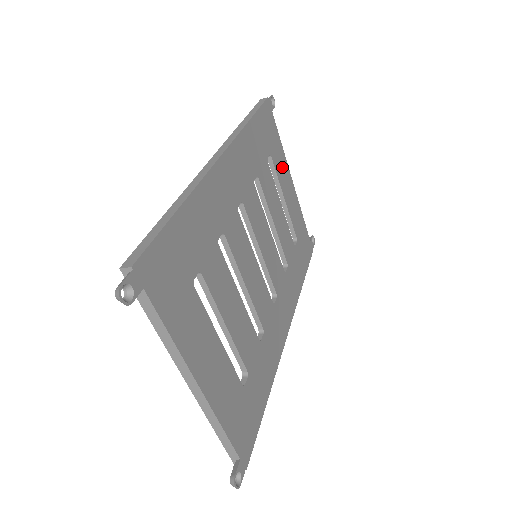
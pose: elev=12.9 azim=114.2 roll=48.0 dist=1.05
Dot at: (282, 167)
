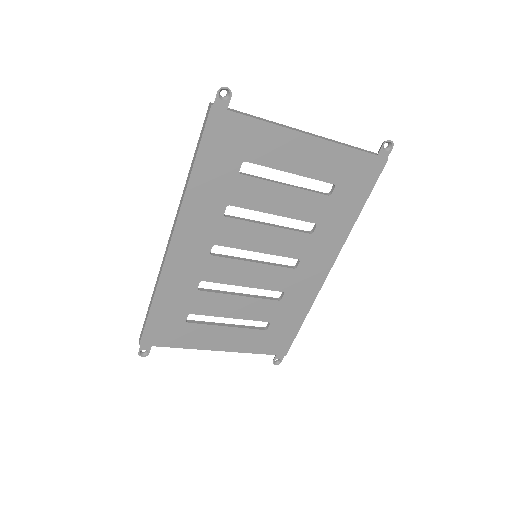
Dot at: (275, 146)
